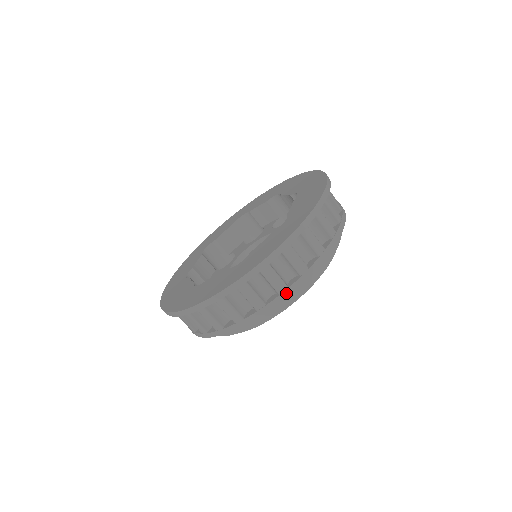
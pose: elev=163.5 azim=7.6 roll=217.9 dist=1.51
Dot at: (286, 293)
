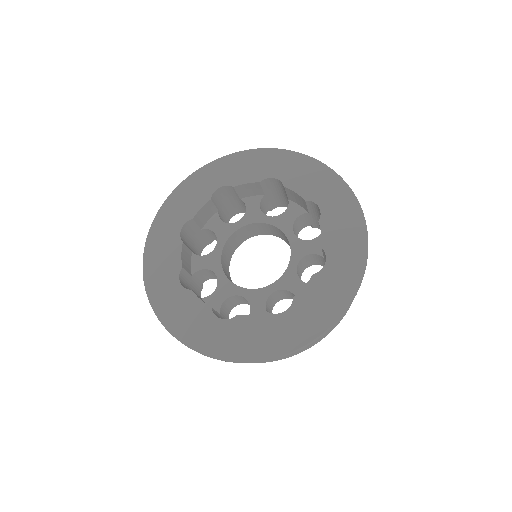
Dot at: (325, 336)
